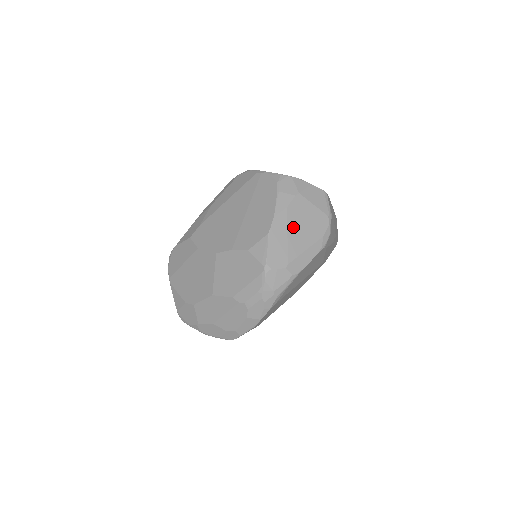
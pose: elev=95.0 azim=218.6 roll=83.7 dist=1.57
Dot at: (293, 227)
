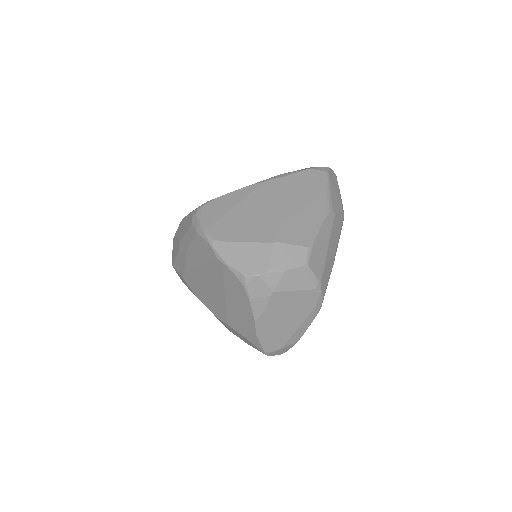
Dot at: (279, 319)
